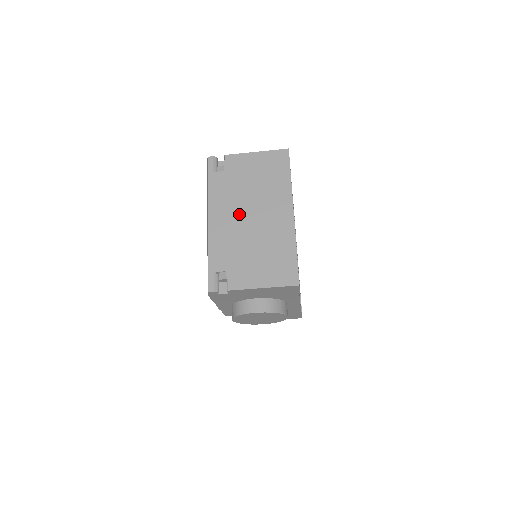
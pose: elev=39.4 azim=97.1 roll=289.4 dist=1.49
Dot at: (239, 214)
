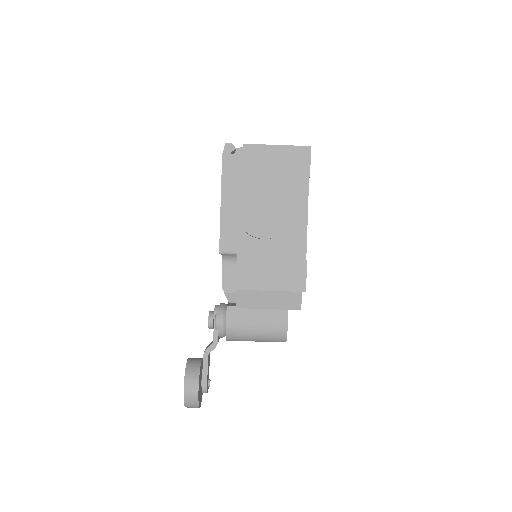
Dot at: occluded
